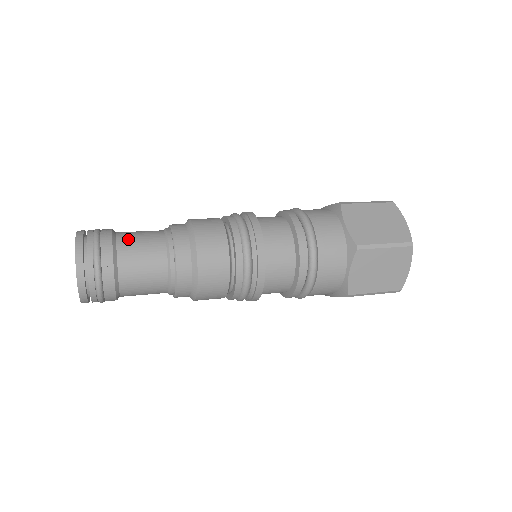
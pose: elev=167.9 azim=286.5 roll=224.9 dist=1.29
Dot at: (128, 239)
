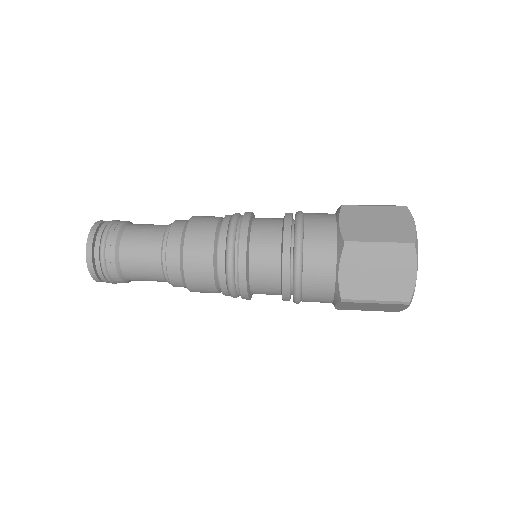
Dot at: (129, 252)
